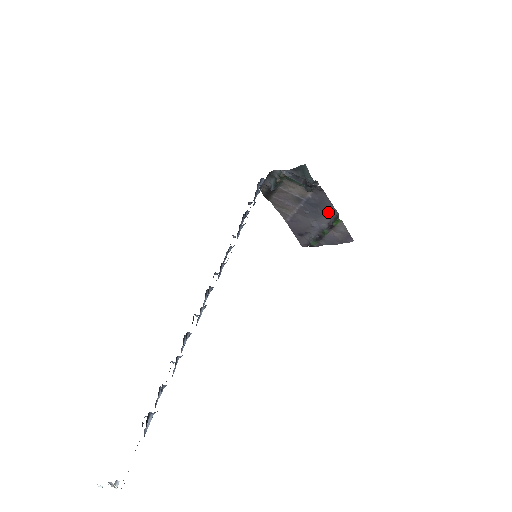
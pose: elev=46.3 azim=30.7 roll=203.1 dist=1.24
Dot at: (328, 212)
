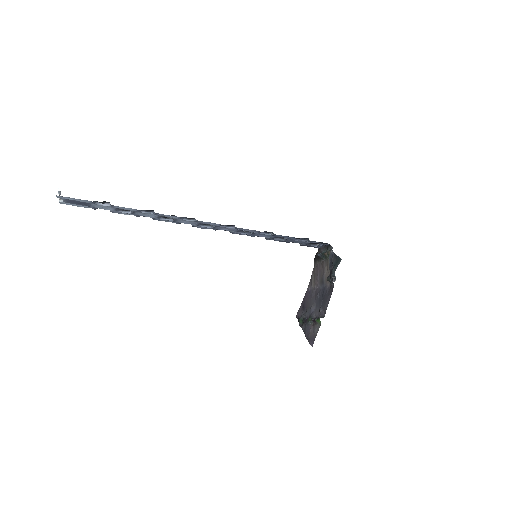
Dot at: (323, 309)
